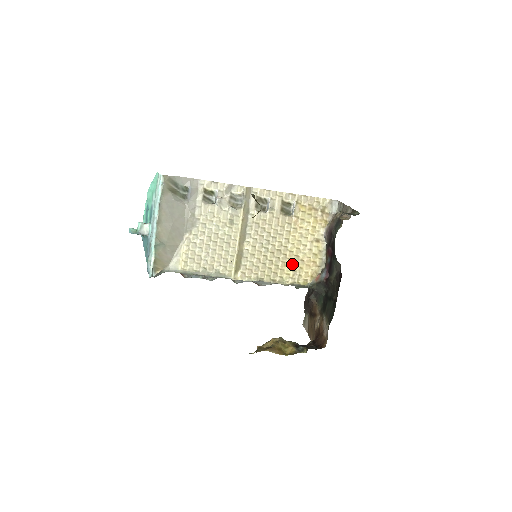
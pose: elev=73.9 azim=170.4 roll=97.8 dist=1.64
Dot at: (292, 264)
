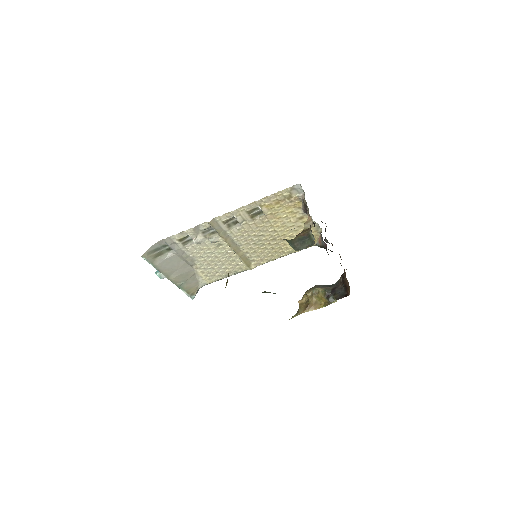
Dot at: occluded
